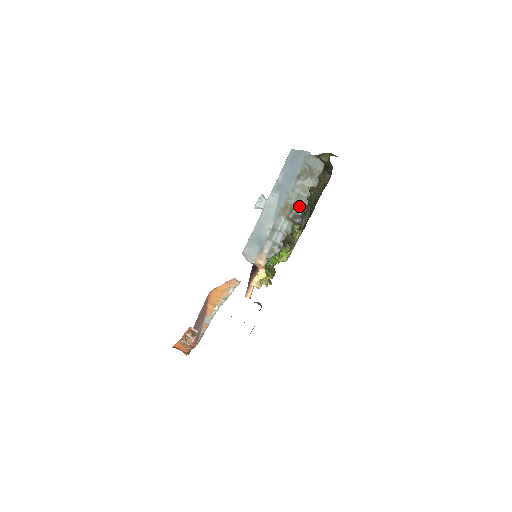
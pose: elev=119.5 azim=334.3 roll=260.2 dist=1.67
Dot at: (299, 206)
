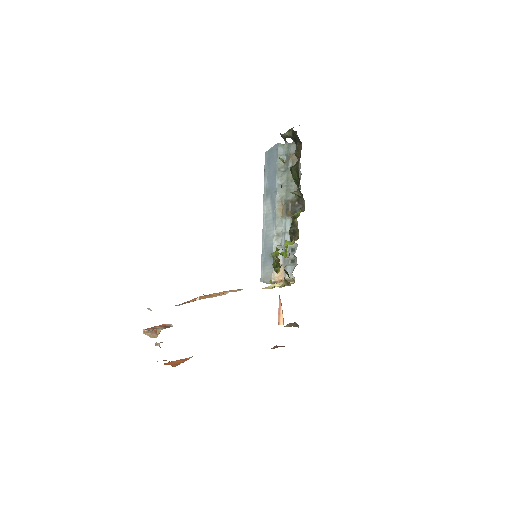
Dot at: (293, 197)
